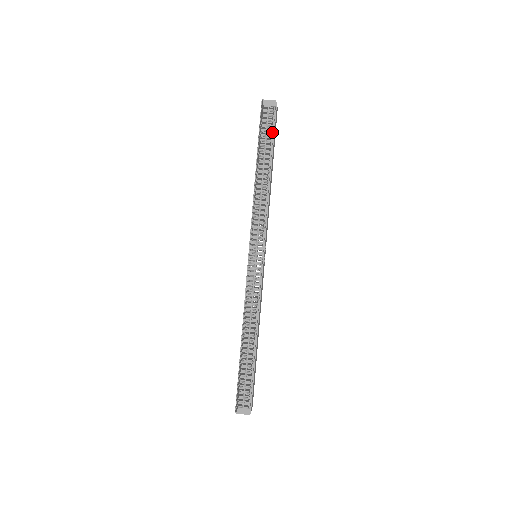
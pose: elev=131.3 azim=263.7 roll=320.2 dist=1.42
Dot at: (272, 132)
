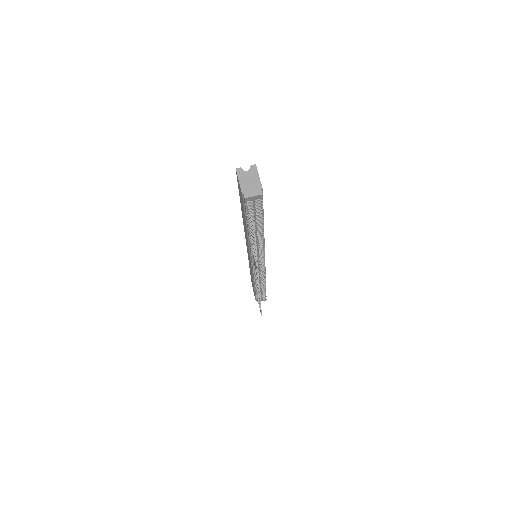
Dot at: (262, 213)
